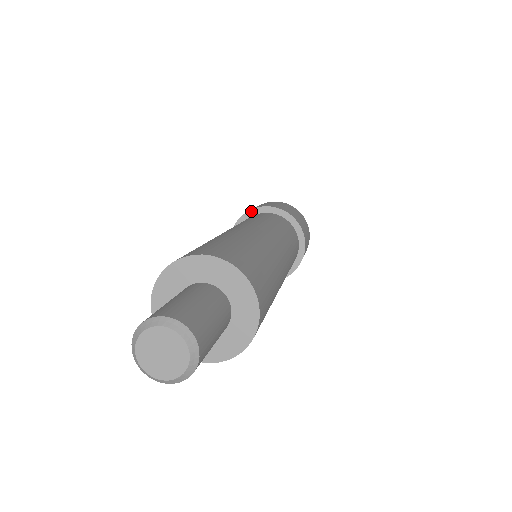
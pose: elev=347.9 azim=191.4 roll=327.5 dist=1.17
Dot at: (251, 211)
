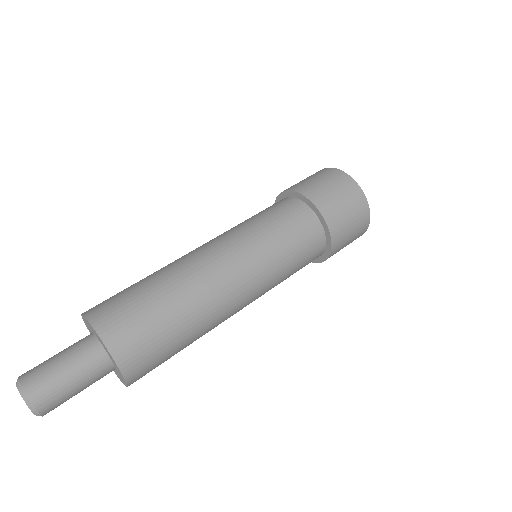
Dot at: (276, 201)
